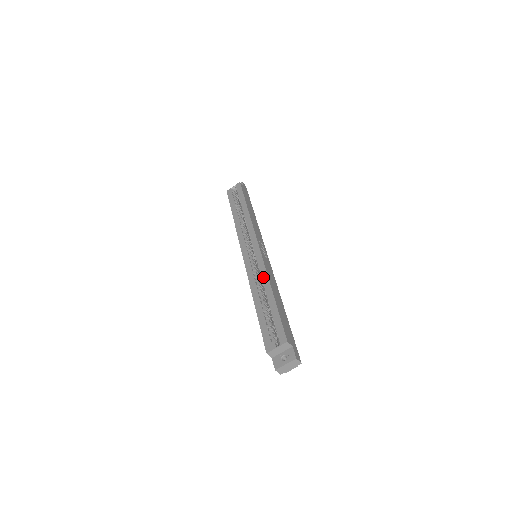
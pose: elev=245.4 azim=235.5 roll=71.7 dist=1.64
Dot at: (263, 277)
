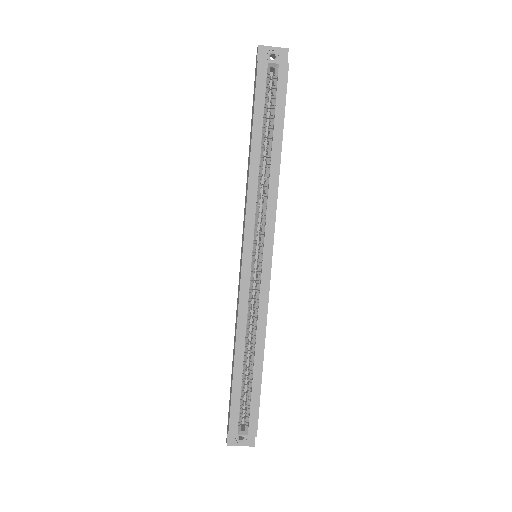
Dot at: (260, 325)
